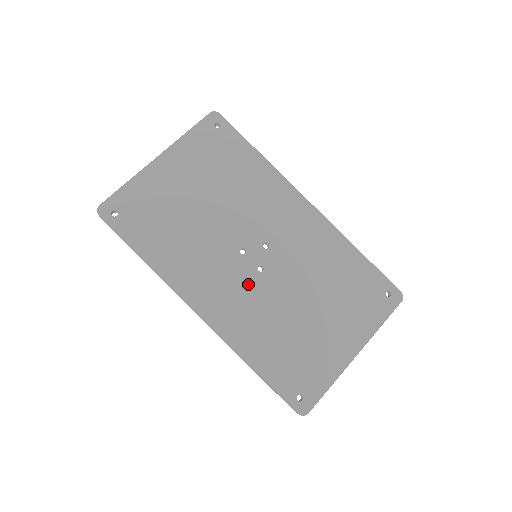
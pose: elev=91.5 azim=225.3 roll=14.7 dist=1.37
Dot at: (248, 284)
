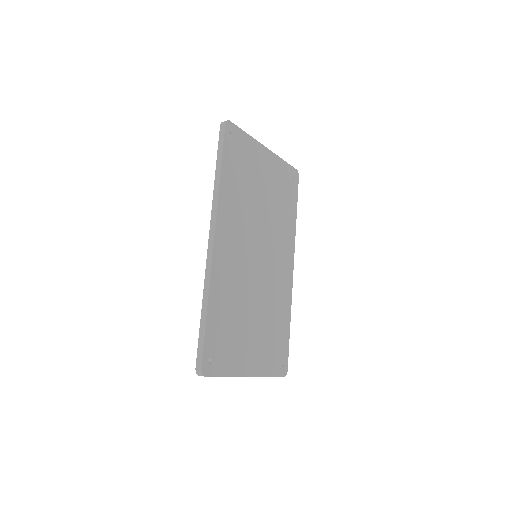
Dot at: (244, 263)
